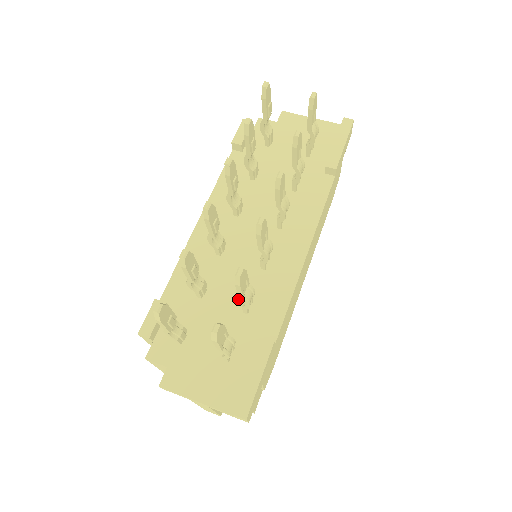
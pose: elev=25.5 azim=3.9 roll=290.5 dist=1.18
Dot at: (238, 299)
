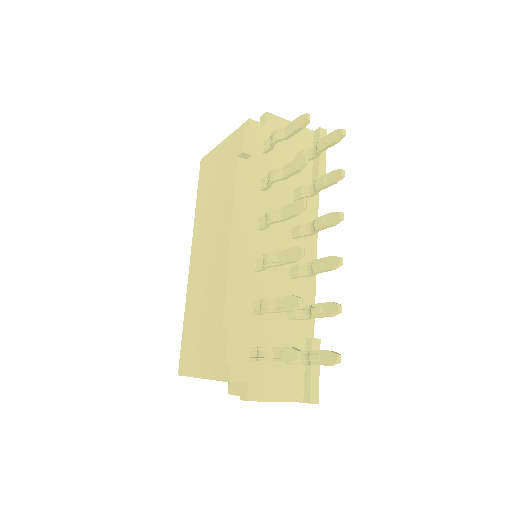
Dot at: occluded
